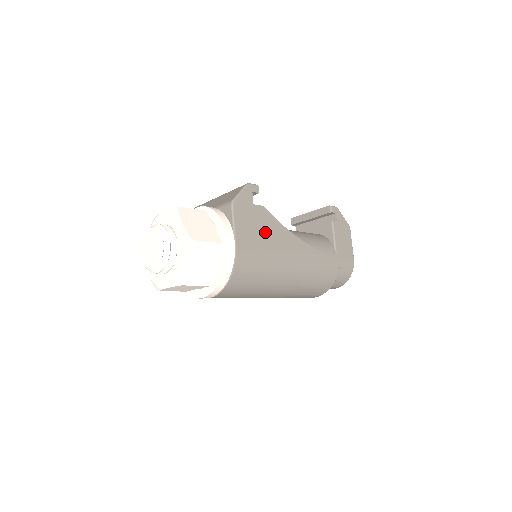
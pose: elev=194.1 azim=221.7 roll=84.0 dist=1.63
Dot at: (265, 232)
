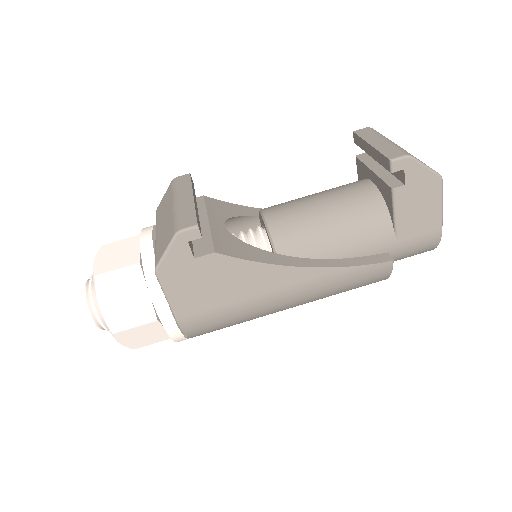
Dot at: (225, 285)
